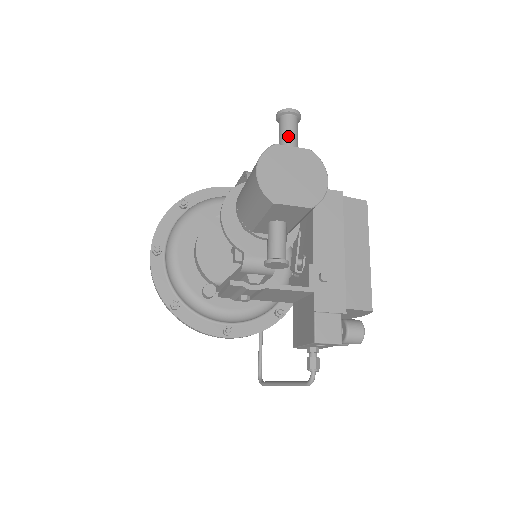
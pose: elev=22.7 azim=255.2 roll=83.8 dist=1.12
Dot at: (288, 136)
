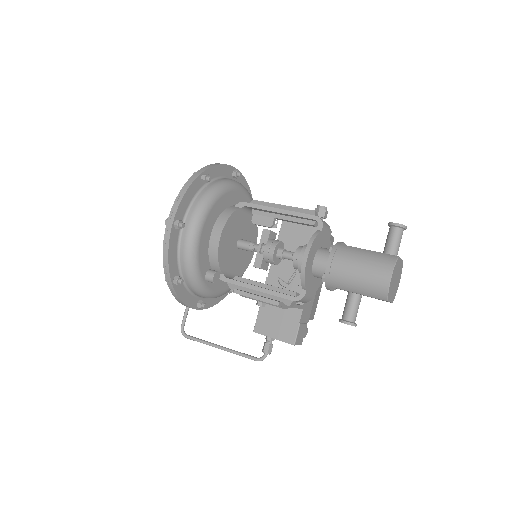
Dot at: occluded
